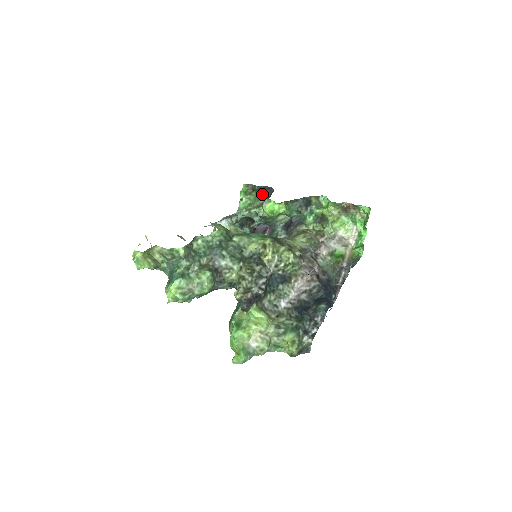
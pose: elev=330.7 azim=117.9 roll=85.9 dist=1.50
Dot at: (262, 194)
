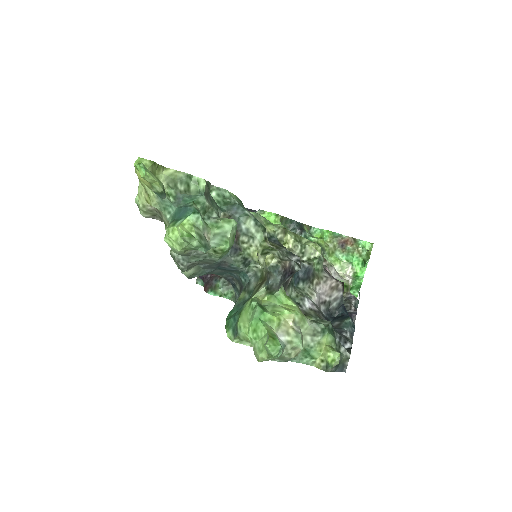
Dot at: occluded
